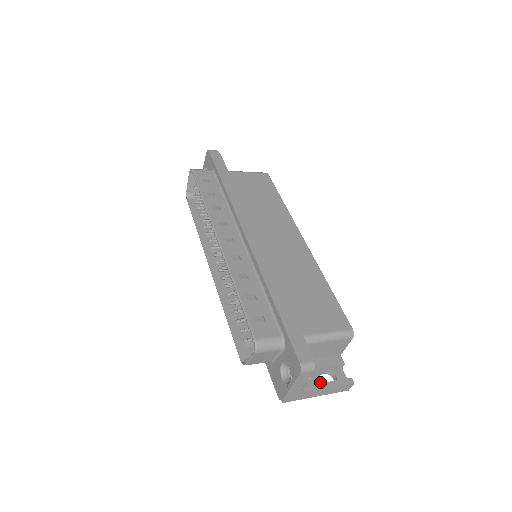
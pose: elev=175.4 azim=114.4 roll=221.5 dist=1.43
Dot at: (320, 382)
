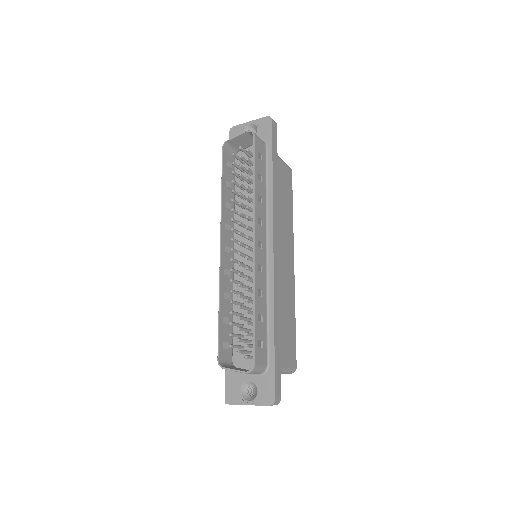
Dot at: occluded
